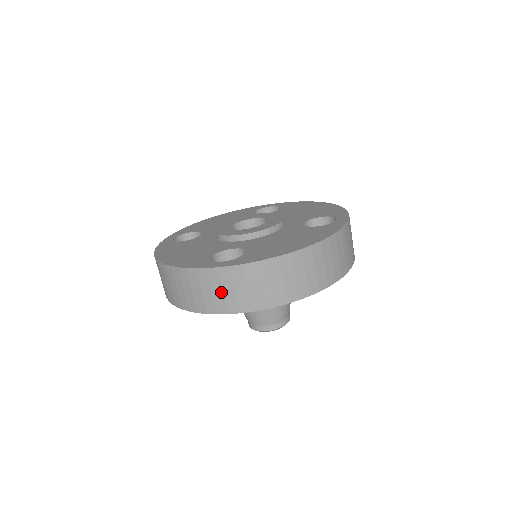
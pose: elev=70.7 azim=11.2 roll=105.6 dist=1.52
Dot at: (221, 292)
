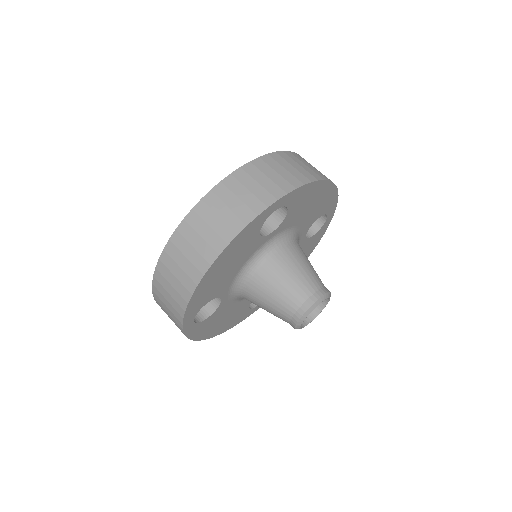
Dot at: (257, 185)
